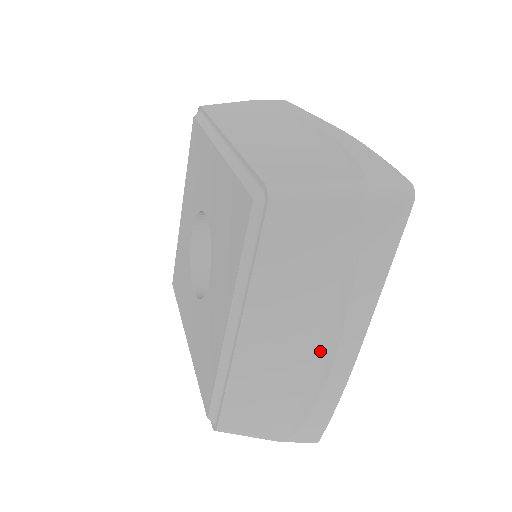
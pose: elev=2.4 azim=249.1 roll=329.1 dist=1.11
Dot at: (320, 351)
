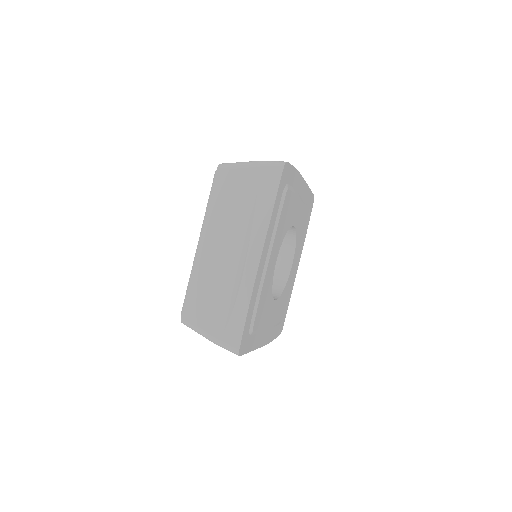
Dot at: occluded
